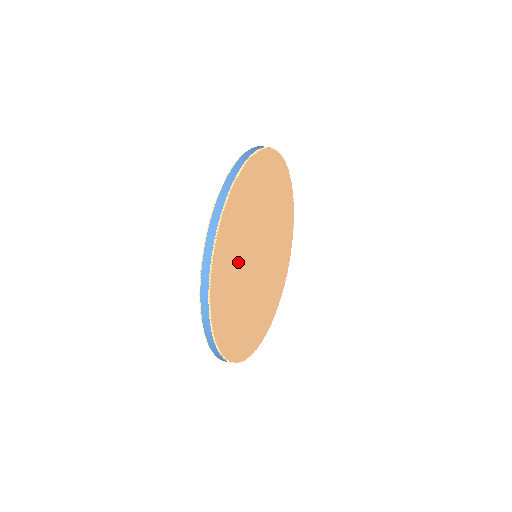
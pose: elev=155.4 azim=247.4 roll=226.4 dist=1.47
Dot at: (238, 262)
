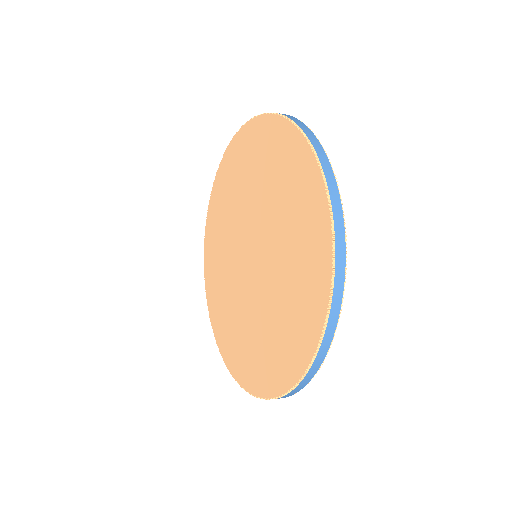
Dot at: occluded
